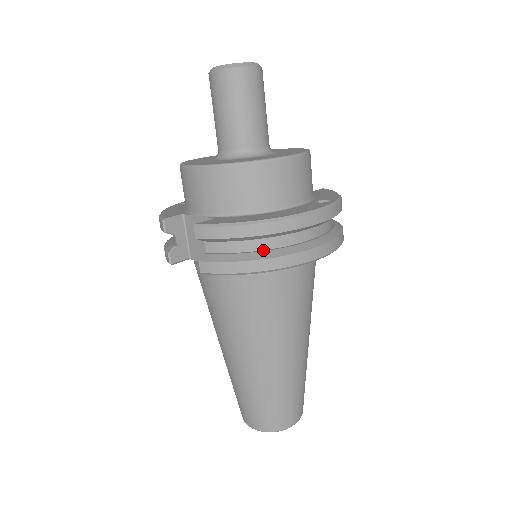
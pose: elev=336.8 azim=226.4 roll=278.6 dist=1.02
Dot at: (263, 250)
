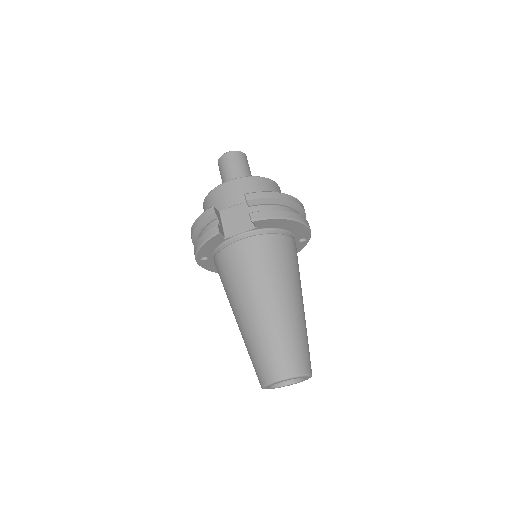
Dot at: occluded
